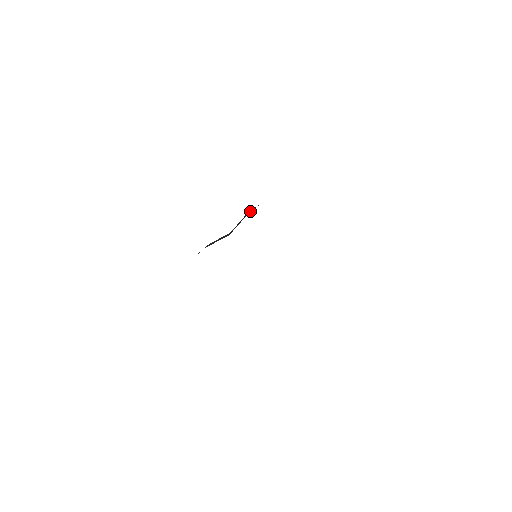
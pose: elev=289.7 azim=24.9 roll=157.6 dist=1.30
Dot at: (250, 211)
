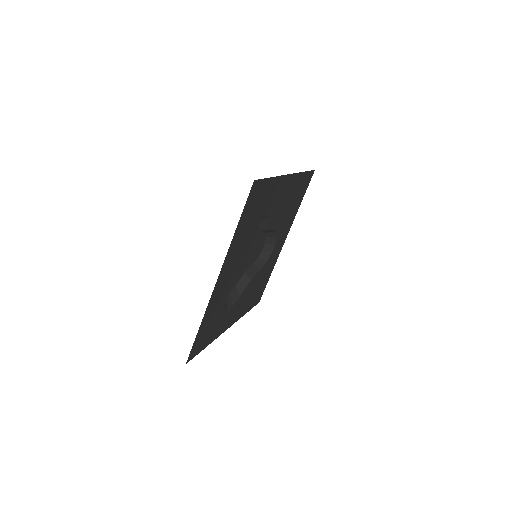
Dot at: (256, 262)
